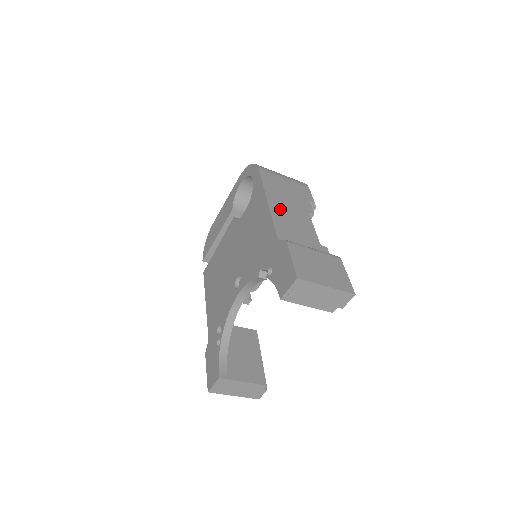
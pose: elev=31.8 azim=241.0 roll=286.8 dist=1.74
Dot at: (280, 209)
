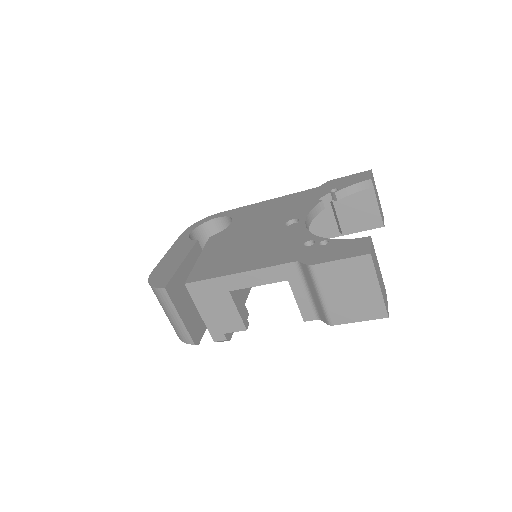
Dot at: occluded
